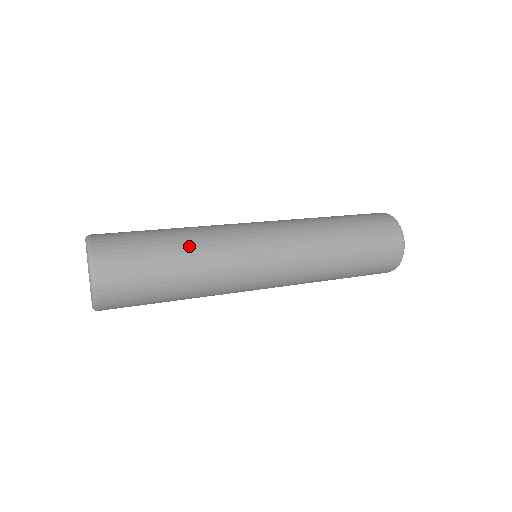
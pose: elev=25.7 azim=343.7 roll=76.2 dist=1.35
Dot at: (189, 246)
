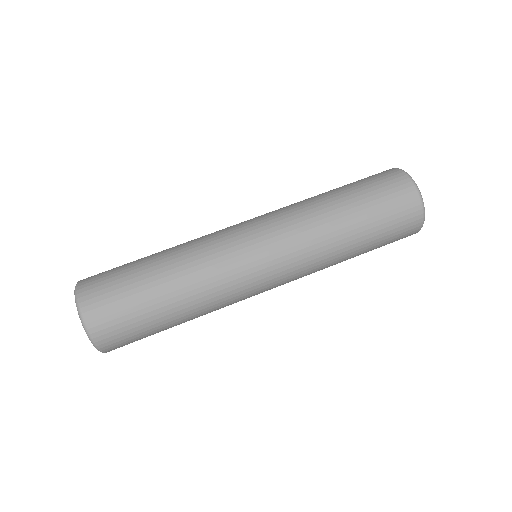
Dot at: (180, 286)
